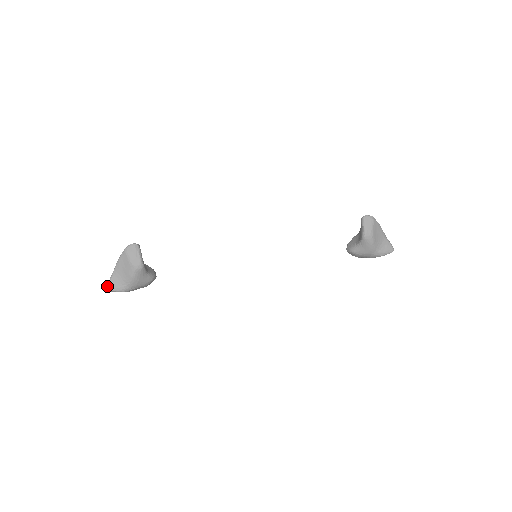
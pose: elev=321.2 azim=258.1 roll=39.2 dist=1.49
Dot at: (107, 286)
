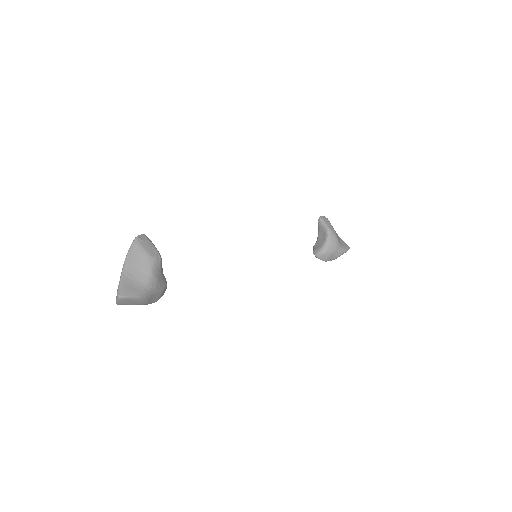
Dot at: (119, 291)
